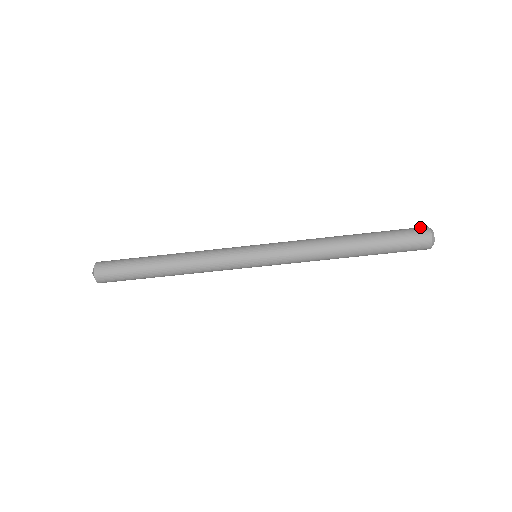
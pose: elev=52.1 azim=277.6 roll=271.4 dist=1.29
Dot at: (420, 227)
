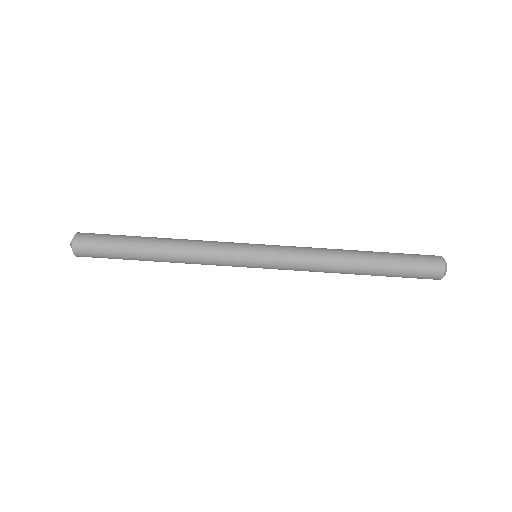
Dot at: (432, 255)
